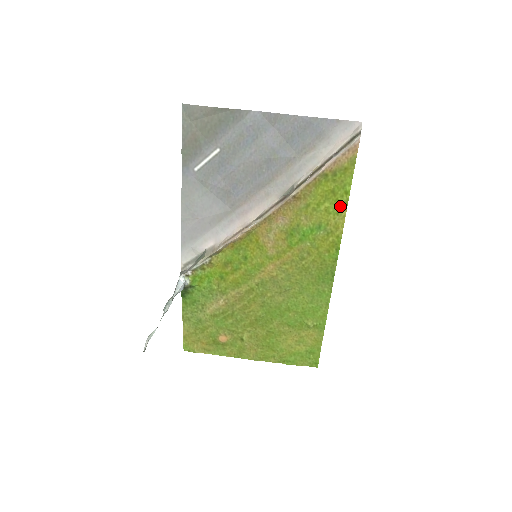
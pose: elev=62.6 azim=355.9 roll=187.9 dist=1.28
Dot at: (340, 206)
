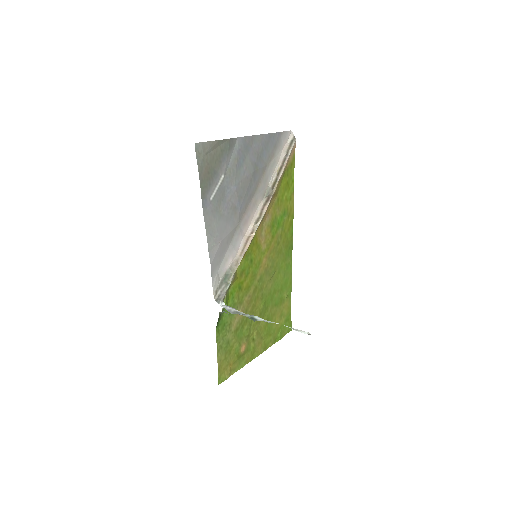
Dot at: (291, 193)
